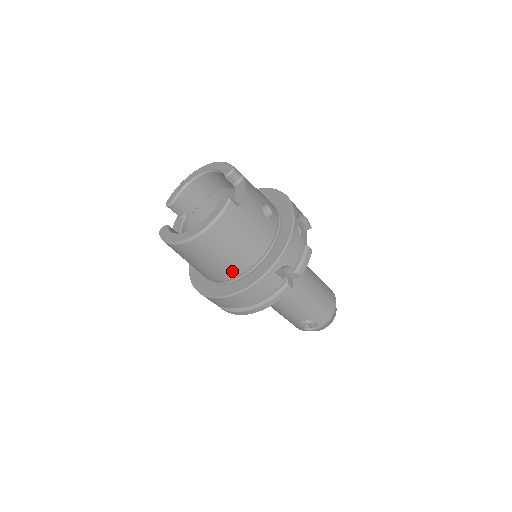
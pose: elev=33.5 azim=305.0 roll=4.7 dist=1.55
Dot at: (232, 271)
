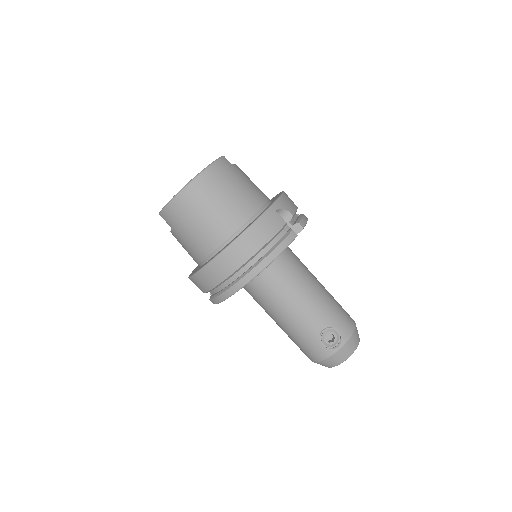
Dot at: (234, 221)
